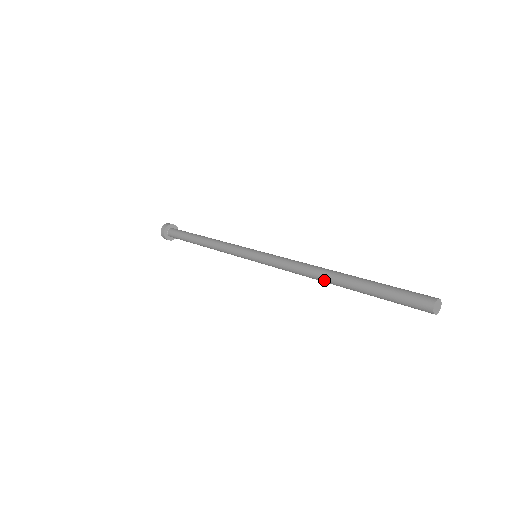
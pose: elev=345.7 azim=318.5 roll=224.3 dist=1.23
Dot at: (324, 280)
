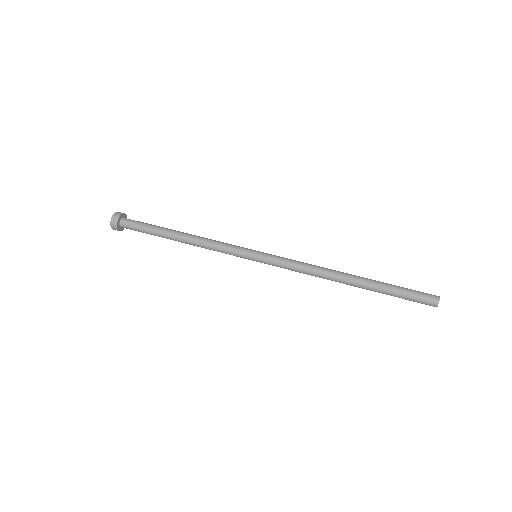
Dot at: occluded
